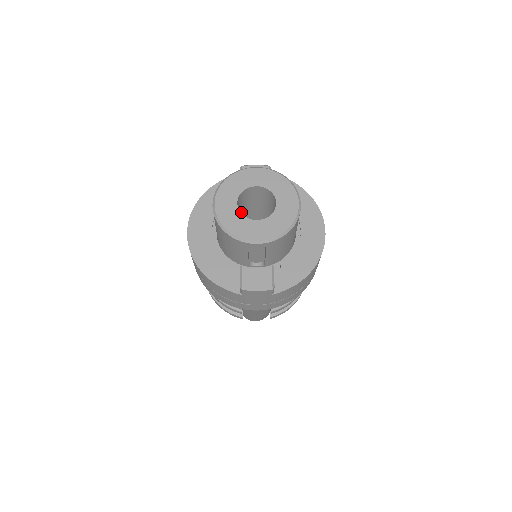
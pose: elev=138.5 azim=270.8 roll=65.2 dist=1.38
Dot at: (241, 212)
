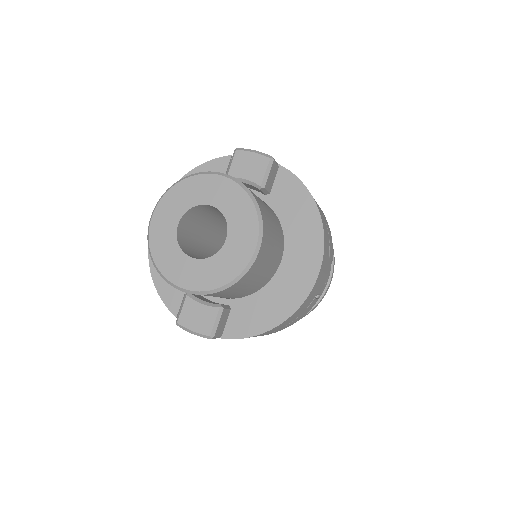
Dot at: (208, 221)
